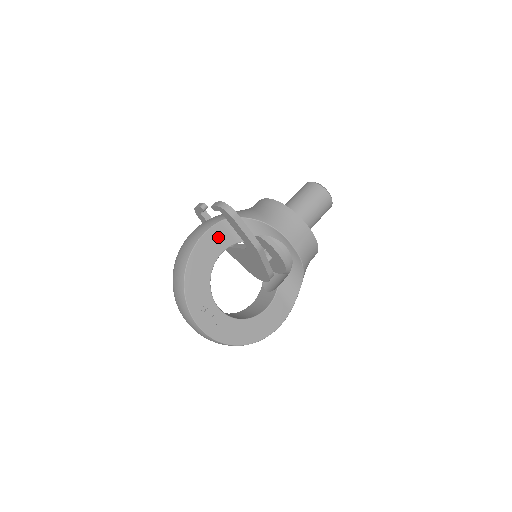
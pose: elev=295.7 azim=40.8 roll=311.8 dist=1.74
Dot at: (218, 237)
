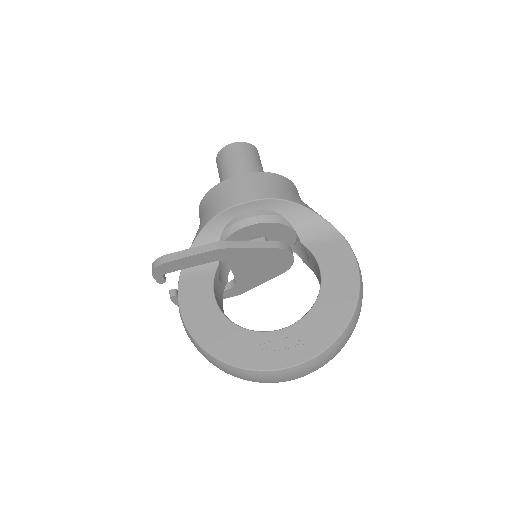
Dot at: (194, 291)
